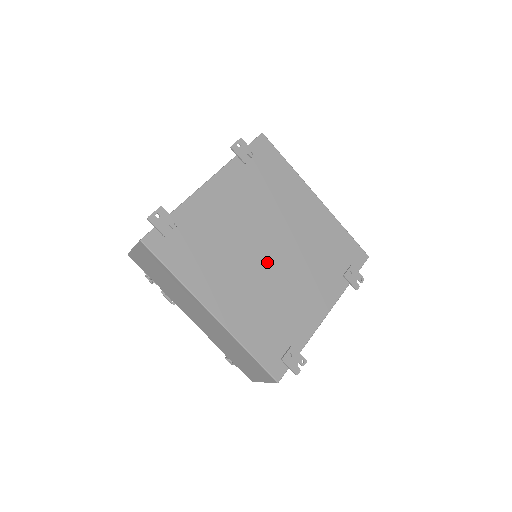
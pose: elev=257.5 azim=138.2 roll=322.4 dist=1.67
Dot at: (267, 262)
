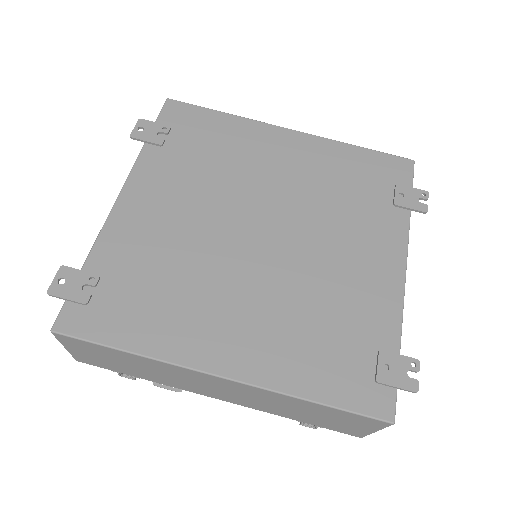
Dot at: (266, 251)
